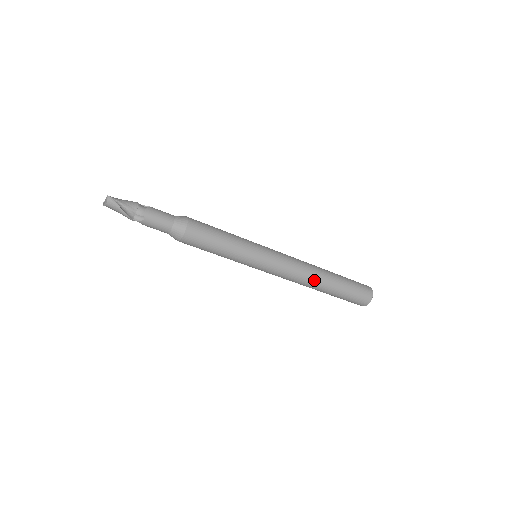
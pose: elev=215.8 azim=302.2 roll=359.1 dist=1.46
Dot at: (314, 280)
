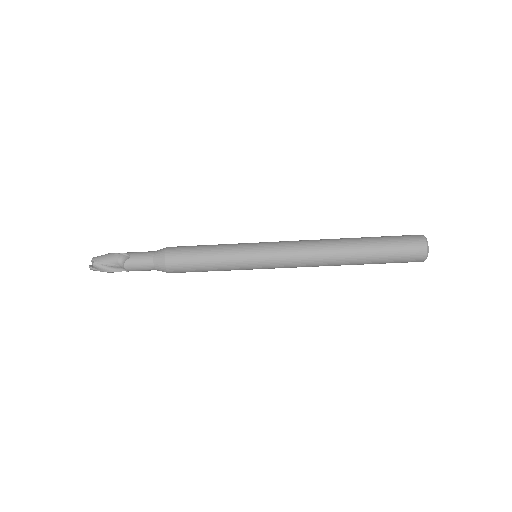
Dot at: (332, 264)
